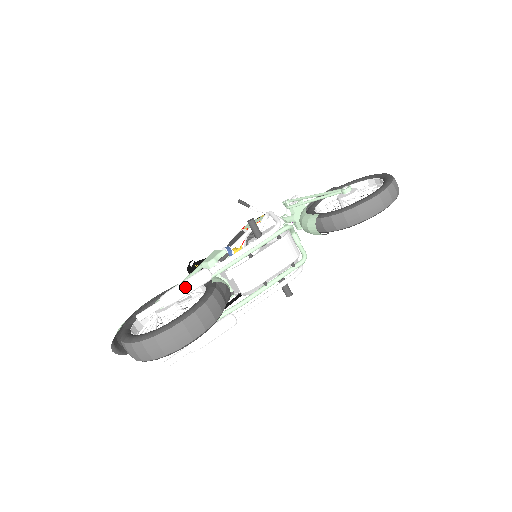
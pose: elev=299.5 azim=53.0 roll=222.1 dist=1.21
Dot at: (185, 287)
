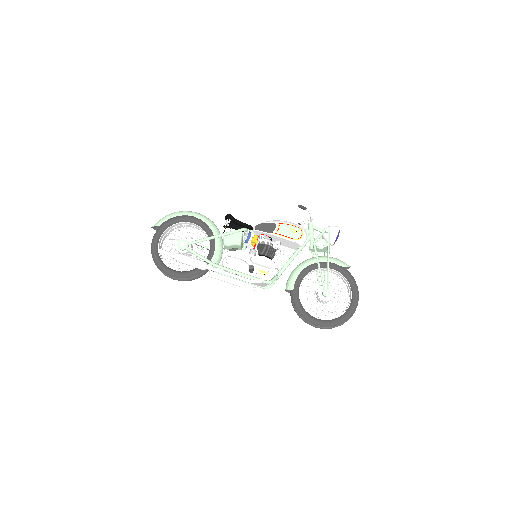
Dot at: (188, 264)
